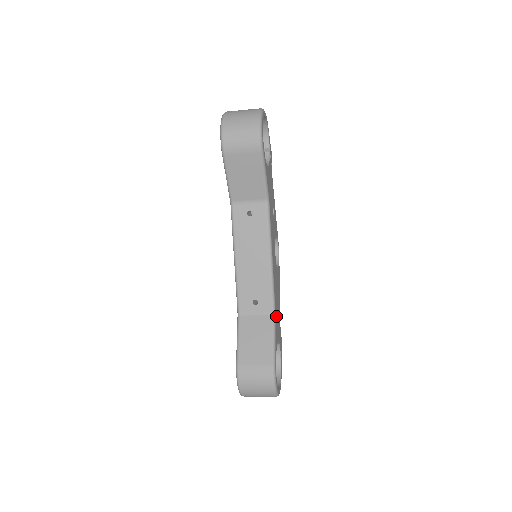
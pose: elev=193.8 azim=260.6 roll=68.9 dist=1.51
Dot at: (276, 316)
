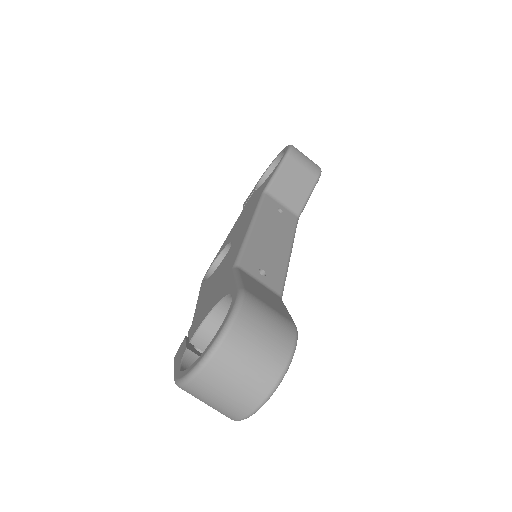
Dot at: occluded
